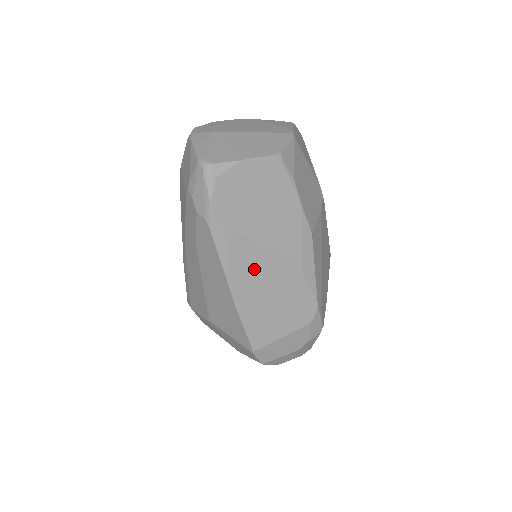
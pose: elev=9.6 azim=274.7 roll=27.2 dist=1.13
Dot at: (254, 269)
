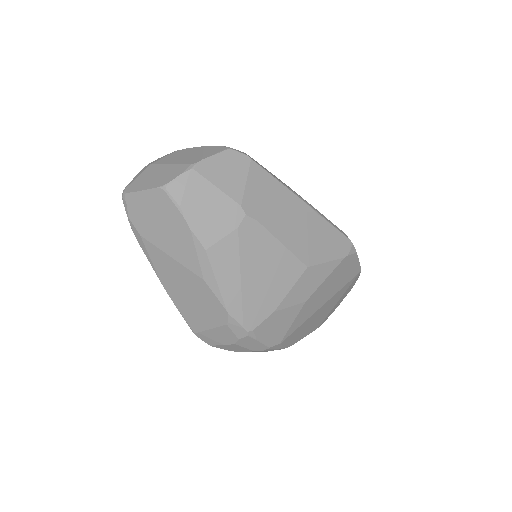
Dot at: (170, 271)
